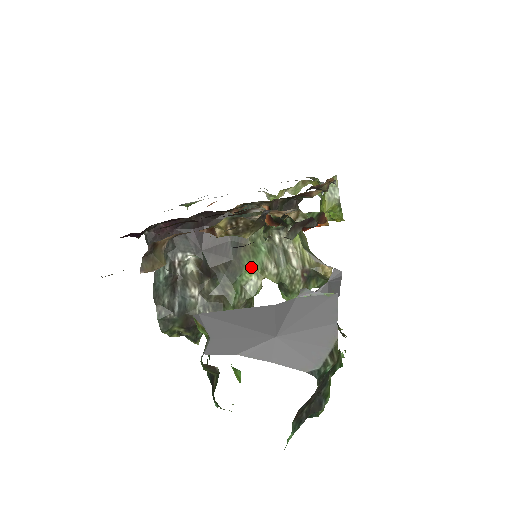
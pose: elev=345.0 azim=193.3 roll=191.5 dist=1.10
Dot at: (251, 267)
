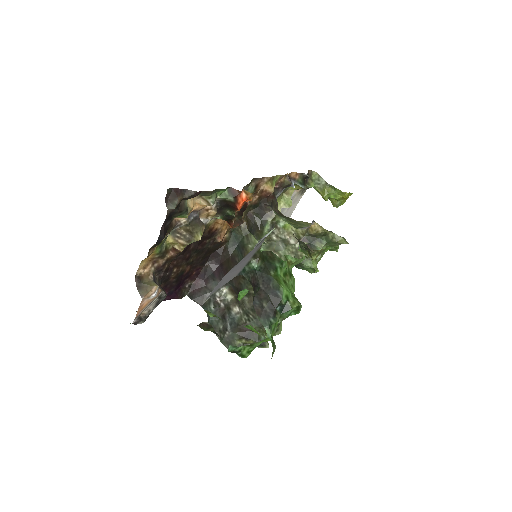
Dot at: occluded
